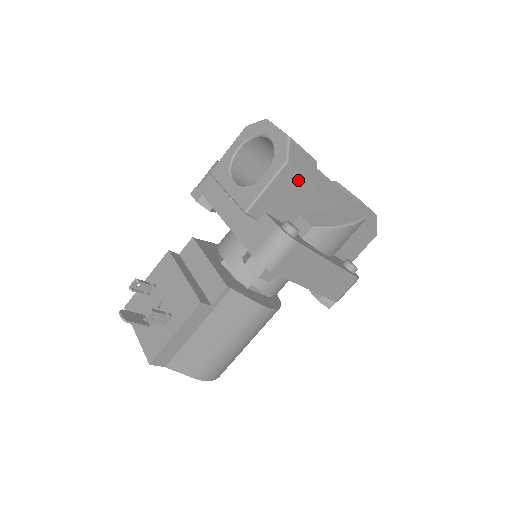
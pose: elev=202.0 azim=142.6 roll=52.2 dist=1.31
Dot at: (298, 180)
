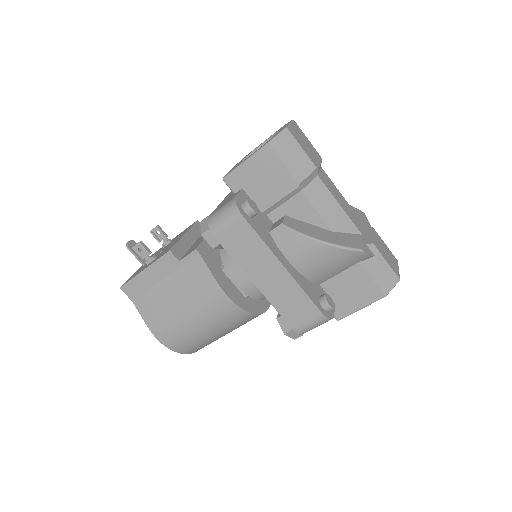
Dot at: (280, 169)
